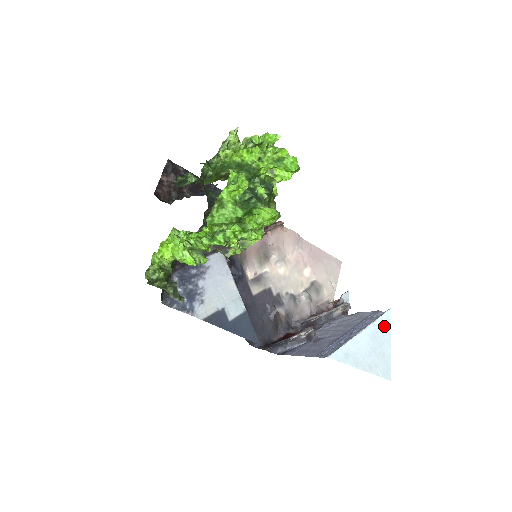
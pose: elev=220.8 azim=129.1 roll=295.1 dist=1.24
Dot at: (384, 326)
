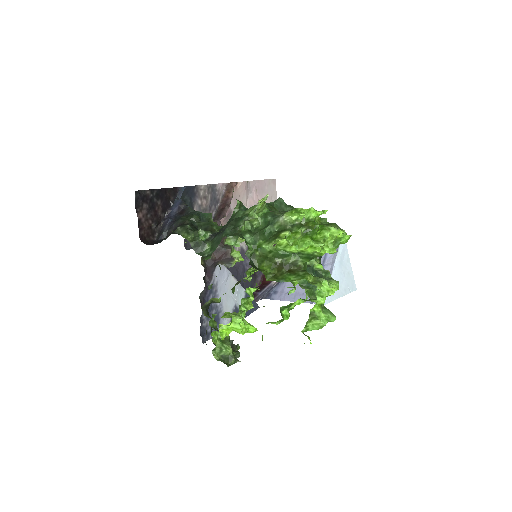
Dot at: (343, 249)
